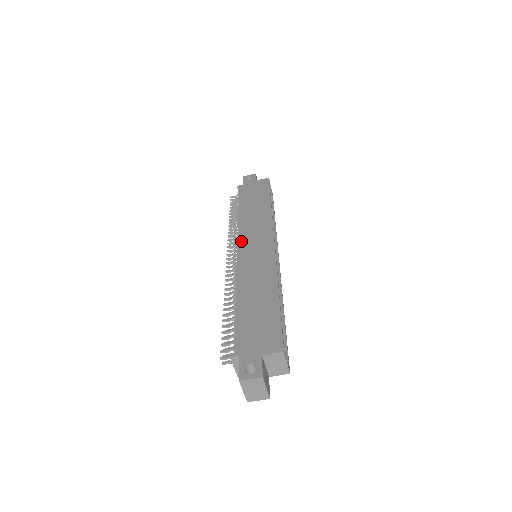
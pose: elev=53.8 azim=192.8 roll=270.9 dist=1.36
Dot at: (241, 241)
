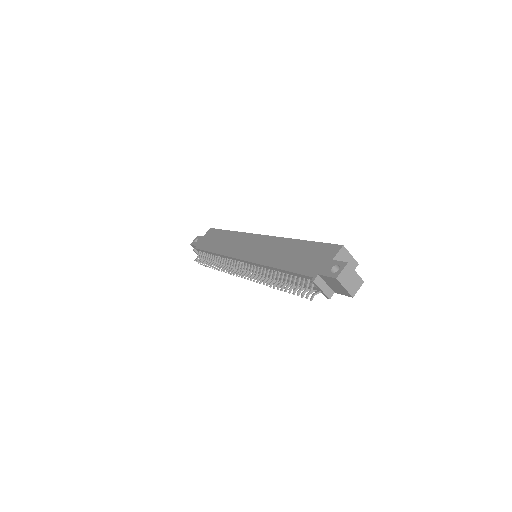
Dot at: (237, 256)
